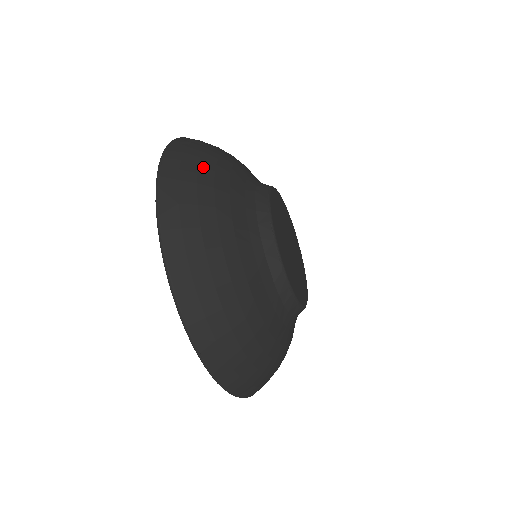
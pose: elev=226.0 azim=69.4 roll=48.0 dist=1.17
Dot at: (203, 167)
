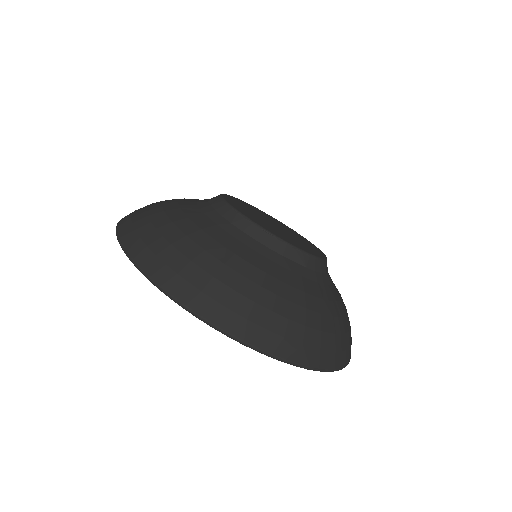
Dot at: (176, 242)
